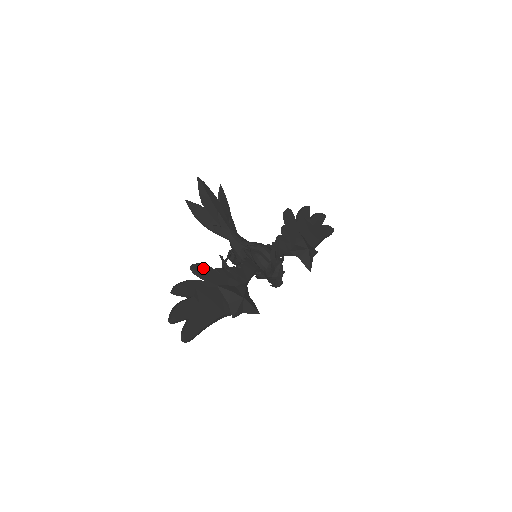
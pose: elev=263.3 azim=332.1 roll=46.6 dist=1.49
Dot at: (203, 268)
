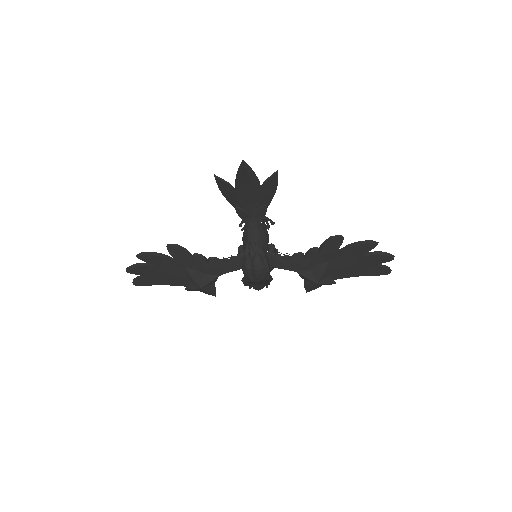
Dot at: (179, 252)
